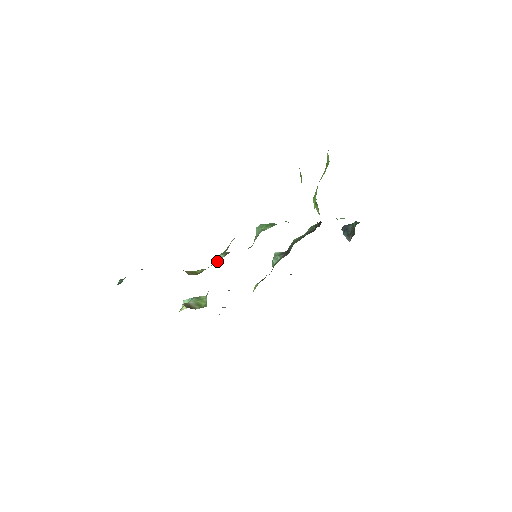
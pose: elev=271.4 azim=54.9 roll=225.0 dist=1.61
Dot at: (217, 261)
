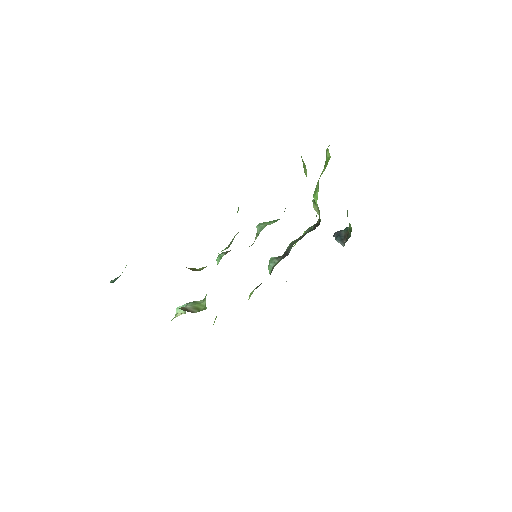
Dot at: (217, 260)
